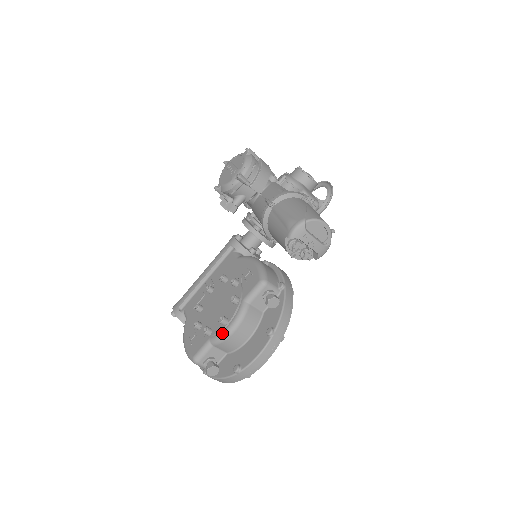
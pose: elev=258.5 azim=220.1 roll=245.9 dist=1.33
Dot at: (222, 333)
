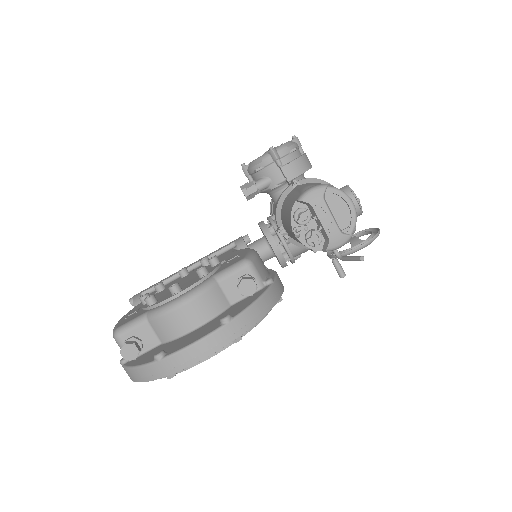
Dot at: (166, 304)
